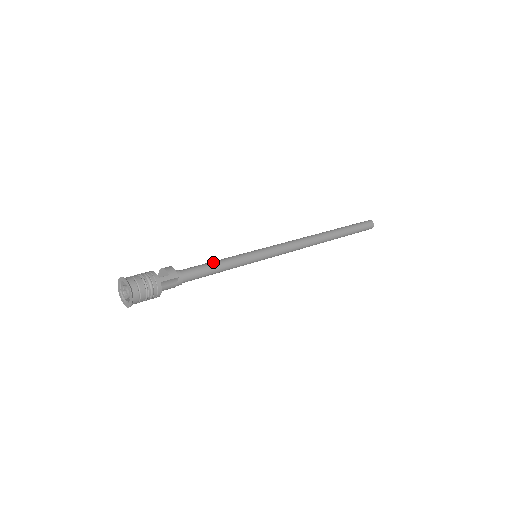
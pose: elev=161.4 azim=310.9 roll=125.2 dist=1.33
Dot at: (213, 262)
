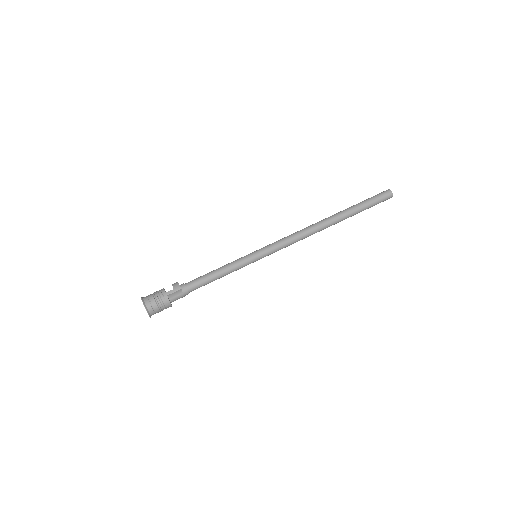
Dot at: (214, 270)
